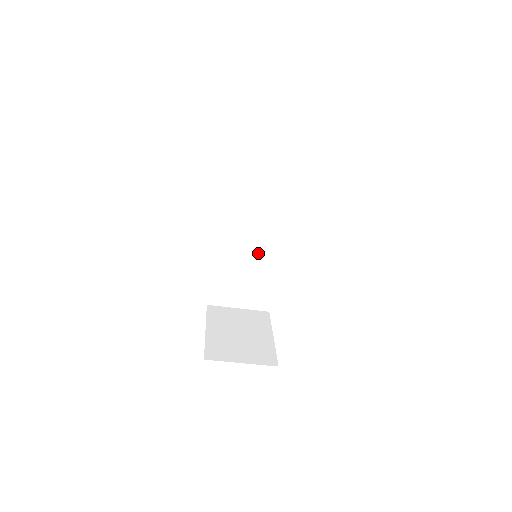
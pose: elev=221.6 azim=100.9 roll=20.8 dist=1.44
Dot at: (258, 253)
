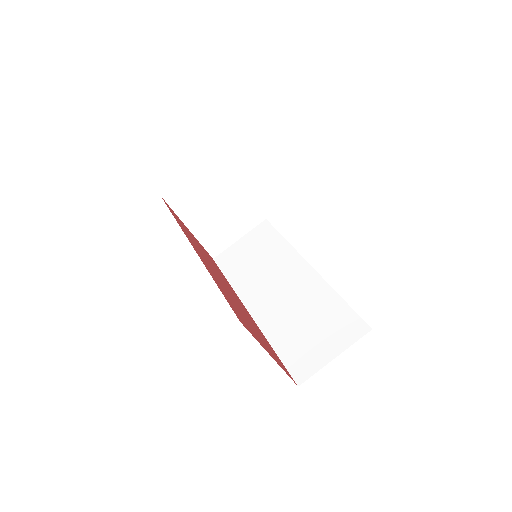
Dot at: (298, 295)
